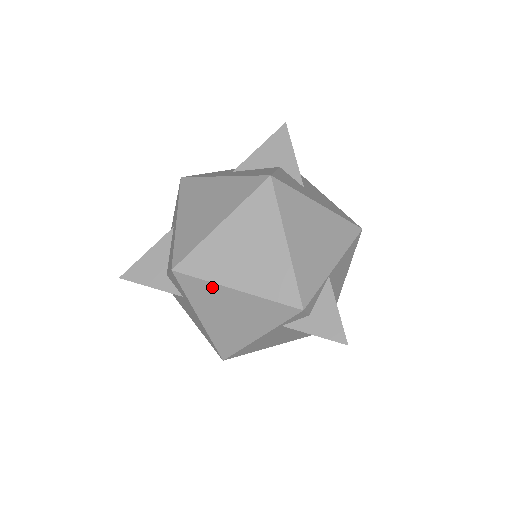
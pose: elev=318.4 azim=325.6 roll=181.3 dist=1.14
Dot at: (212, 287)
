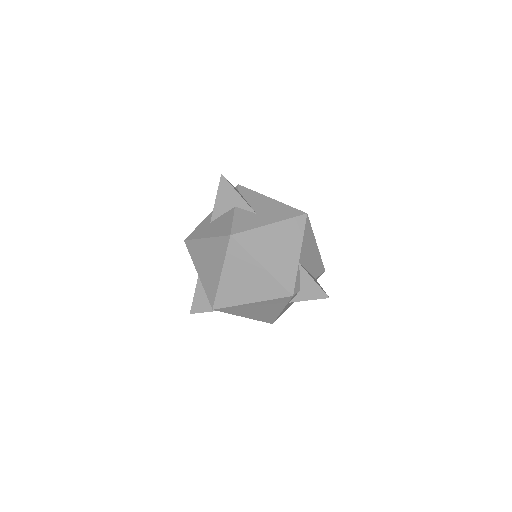
Dot at: (239, 307)
